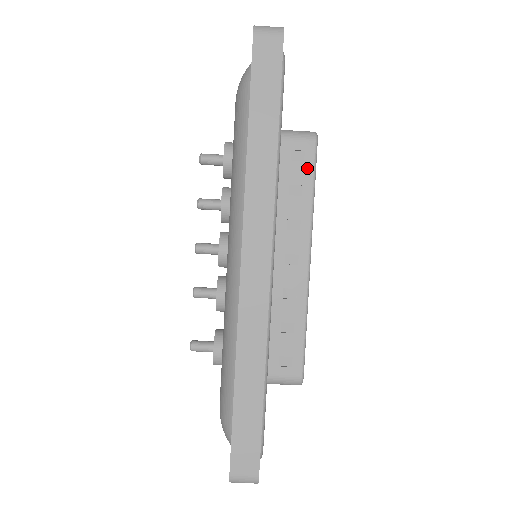
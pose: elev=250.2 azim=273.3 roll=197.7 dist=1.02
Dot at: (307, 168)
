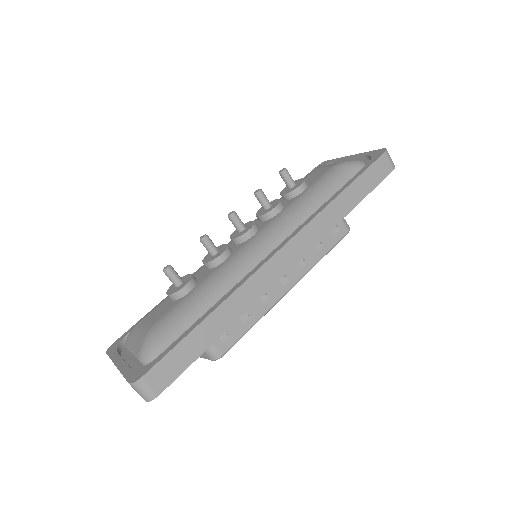
Dot at: (333, 240)
